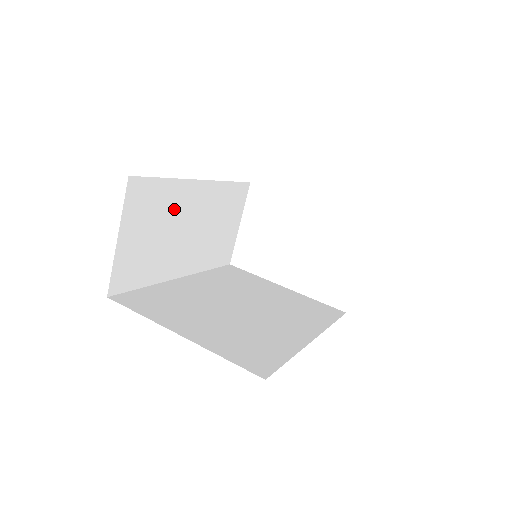
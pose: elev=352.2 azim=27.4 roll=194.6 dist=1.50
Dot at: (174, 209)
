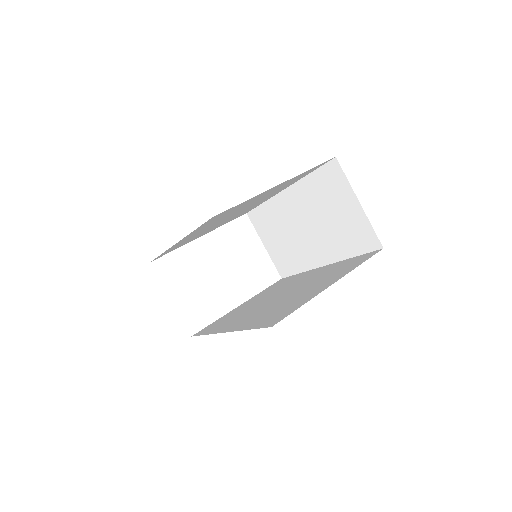
Dot at: occluded
